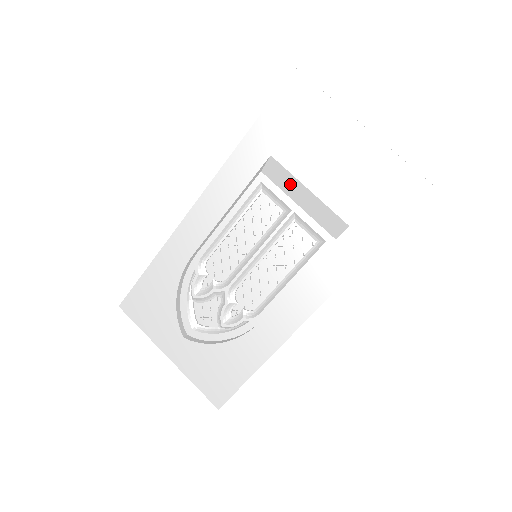
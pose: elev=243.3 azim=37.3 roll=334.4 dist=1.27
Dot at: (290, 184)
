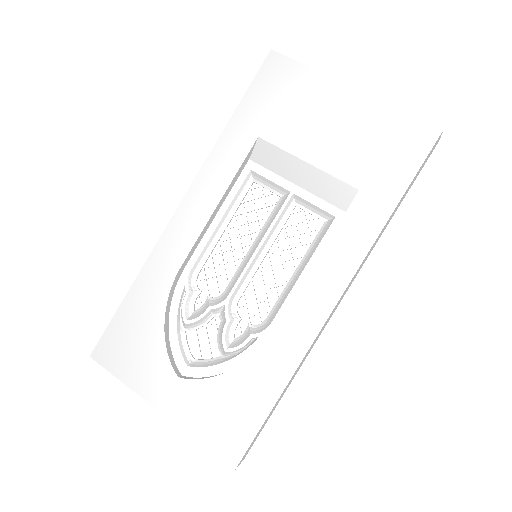
Dot at: (284, 163)
